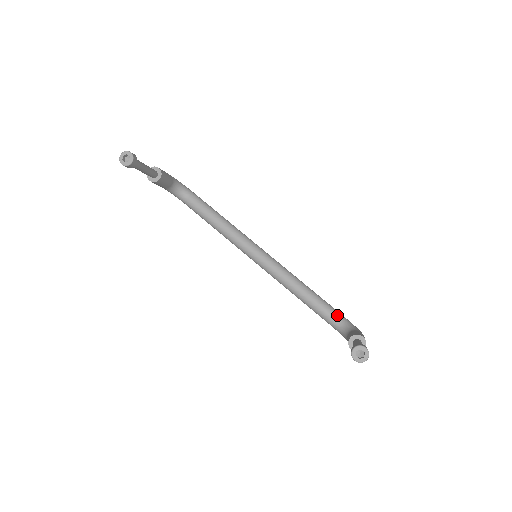
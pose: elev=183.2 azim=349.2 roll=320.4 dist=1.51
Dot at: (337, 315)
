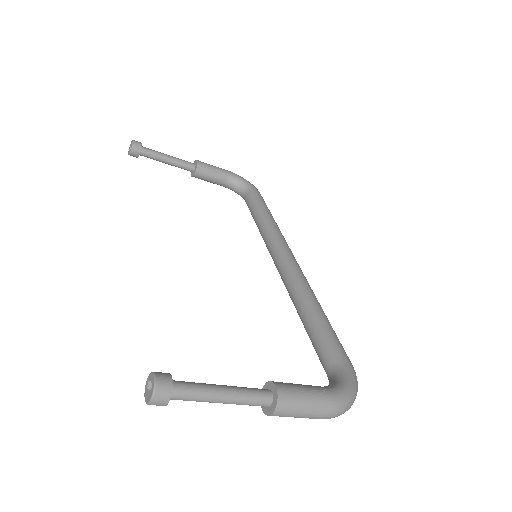
Dot at: (333, 359)
